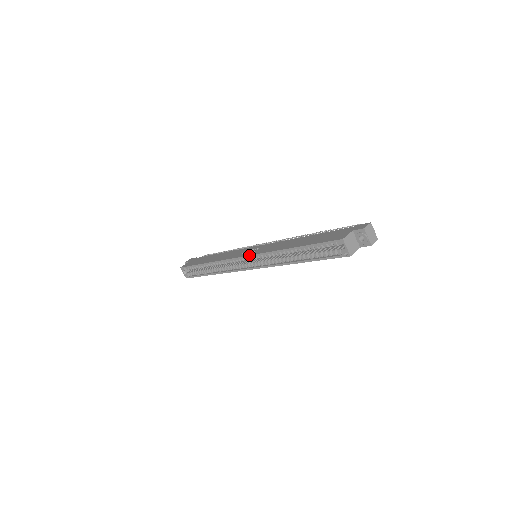
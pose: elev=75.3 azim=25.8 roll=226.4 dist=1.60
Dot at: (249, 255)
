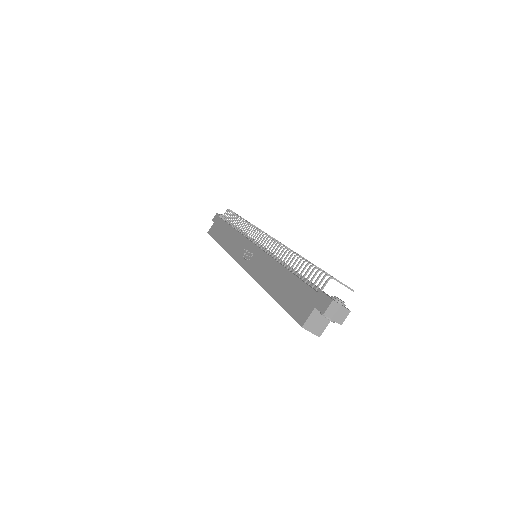
Dot at: occluded
